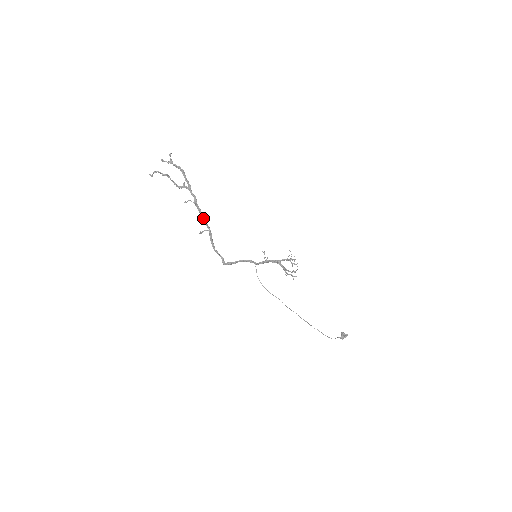
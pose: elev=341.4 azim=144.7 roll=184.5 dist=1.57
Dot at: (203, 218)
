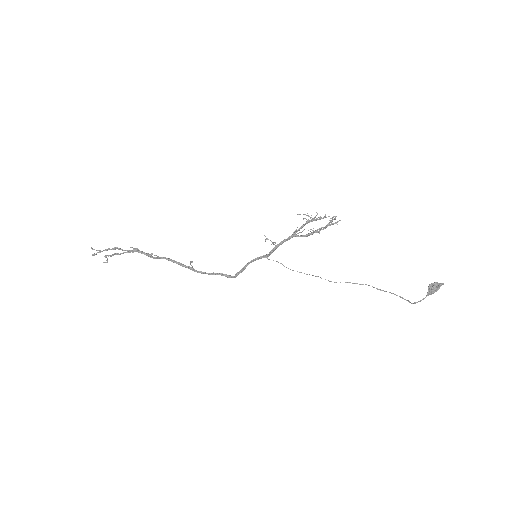
Dot at: (174, 262)
